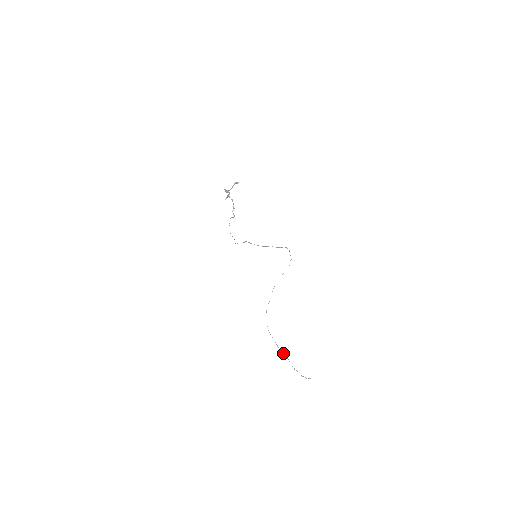
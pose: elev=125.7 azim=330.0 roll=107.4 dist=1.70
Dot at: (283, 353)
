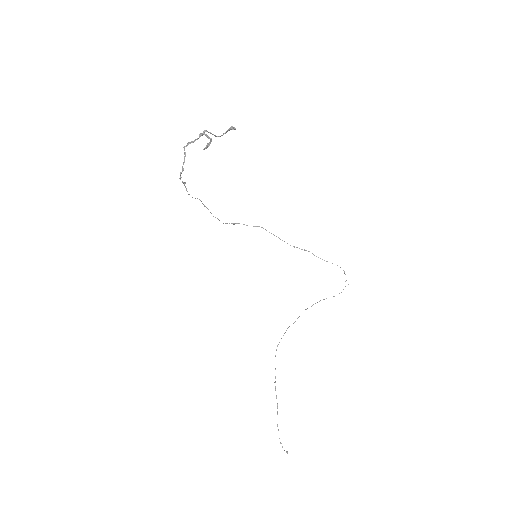
Dot at: (276, 396)
